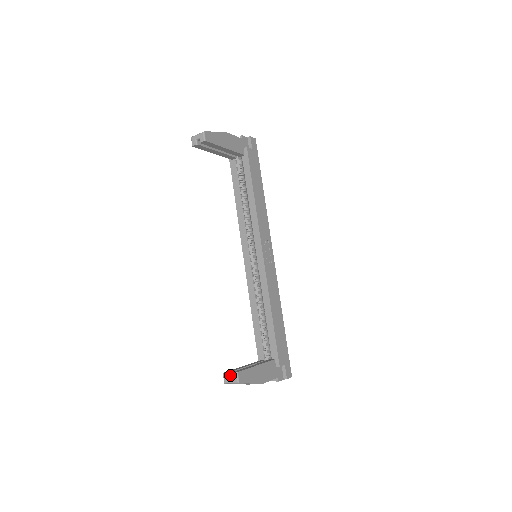
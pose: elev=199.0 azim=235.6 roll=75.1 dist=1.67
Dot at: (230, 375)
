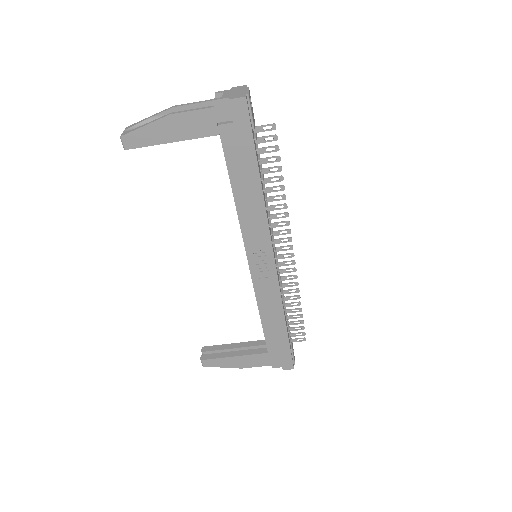
Dot at: (205, 353)
